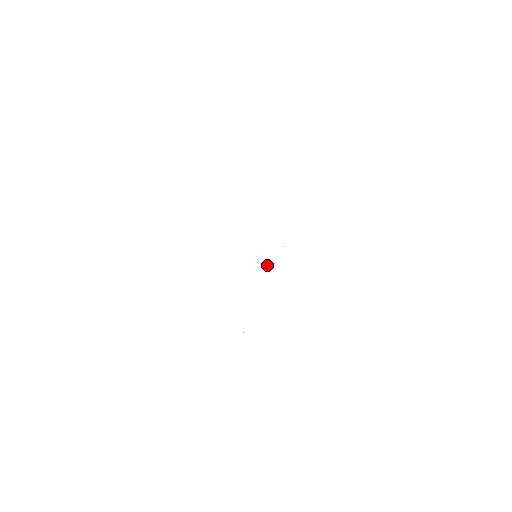
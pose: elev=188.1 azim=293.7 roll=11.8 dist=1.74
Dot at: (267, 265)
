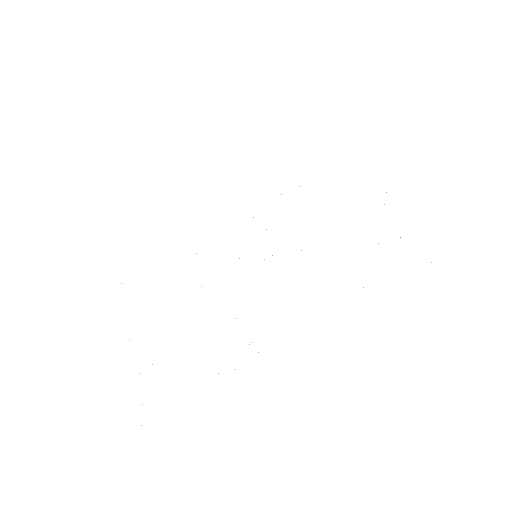
Dot at: (301, 250)
